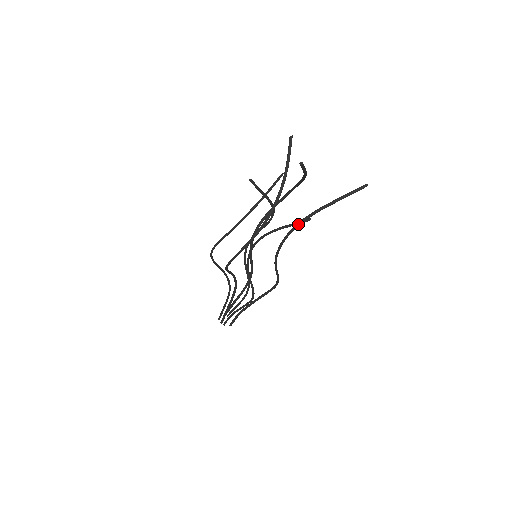
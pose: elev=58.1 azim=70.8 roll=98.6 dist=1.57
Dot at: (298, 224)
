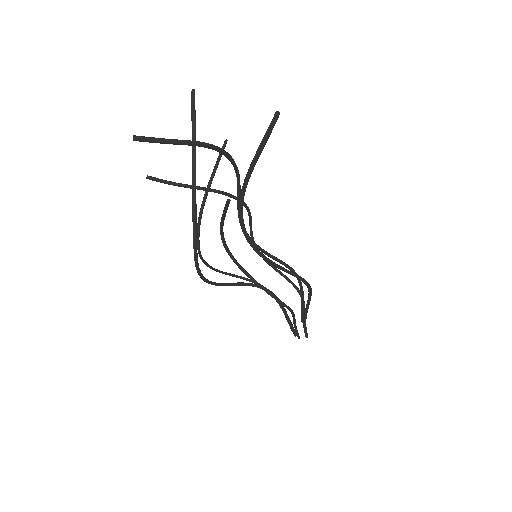
Dot at: (239, 208)
